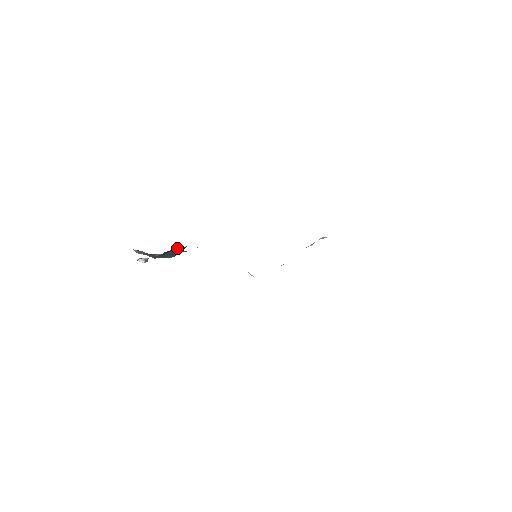
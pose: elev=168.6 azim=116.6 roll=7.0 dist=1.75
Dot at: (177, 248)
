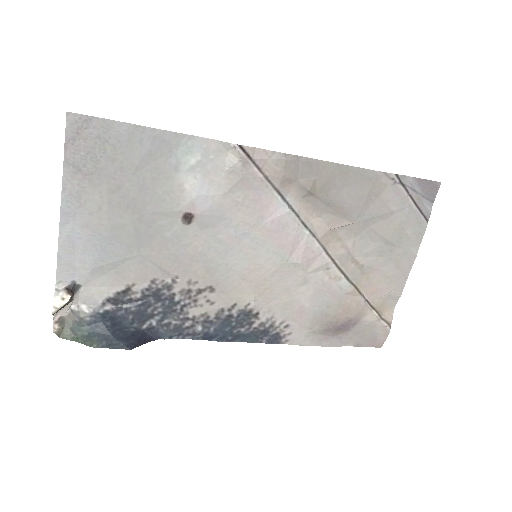
Dot at: (133, 326)
